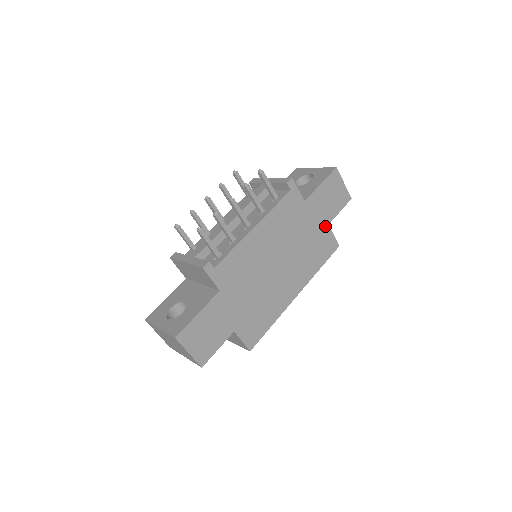
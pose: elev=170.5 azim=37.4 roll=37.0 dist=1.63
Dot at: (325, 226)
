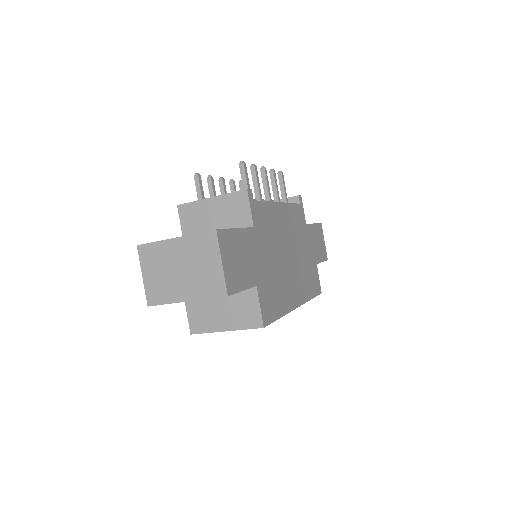
Dot at: (315, 263)
